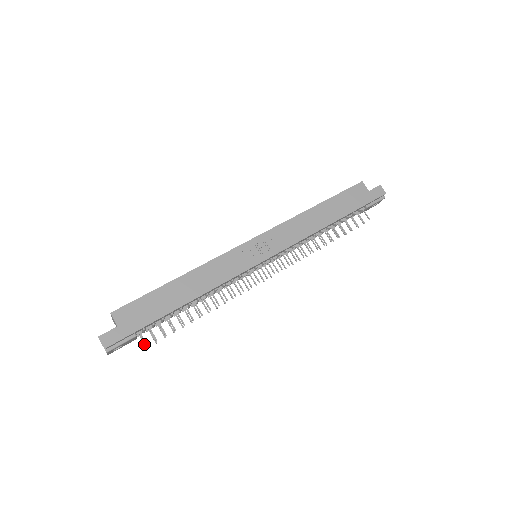
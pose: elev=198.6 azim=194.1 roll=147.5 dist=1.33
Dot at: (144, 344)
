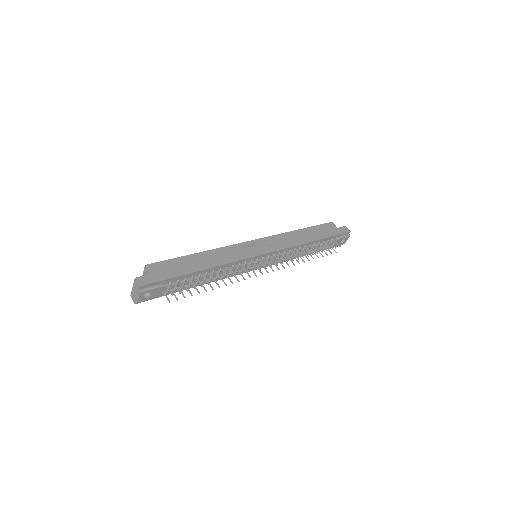
Dot at: (168, 299)
